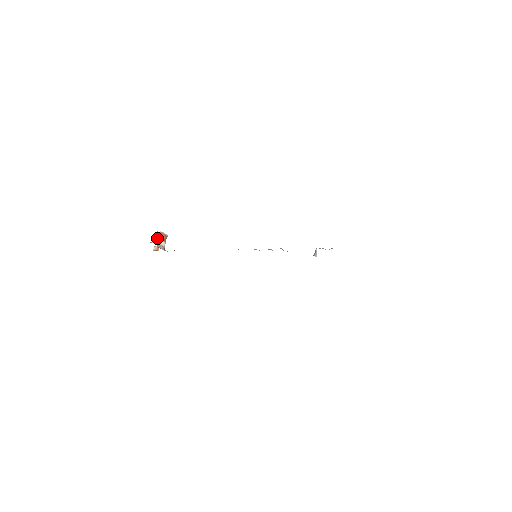
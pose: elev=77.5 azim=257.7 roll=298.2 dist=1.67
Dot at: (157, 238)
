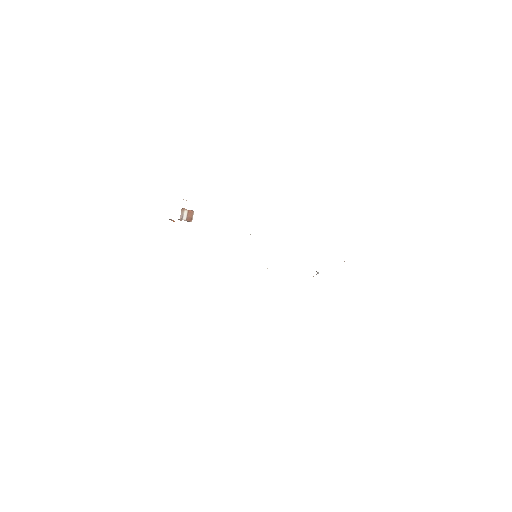
Dot at: occluded
